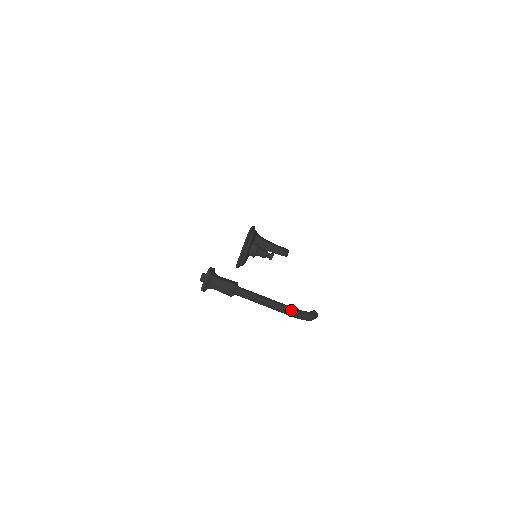
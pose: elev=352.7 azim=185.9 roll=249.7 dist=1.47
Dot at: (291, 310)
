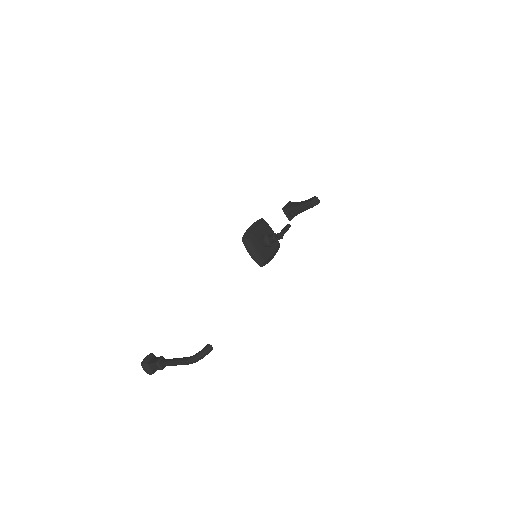
Dot at: (184, 362)
